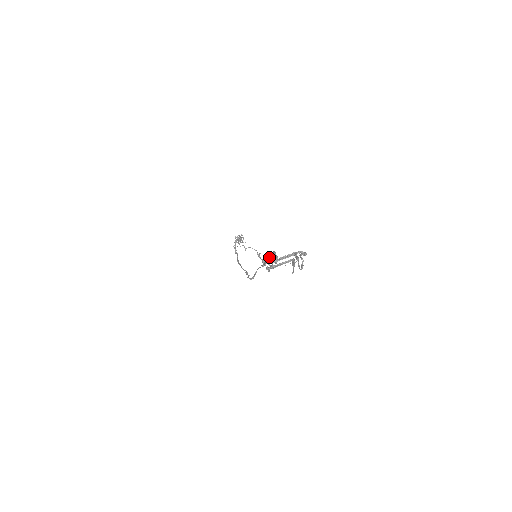
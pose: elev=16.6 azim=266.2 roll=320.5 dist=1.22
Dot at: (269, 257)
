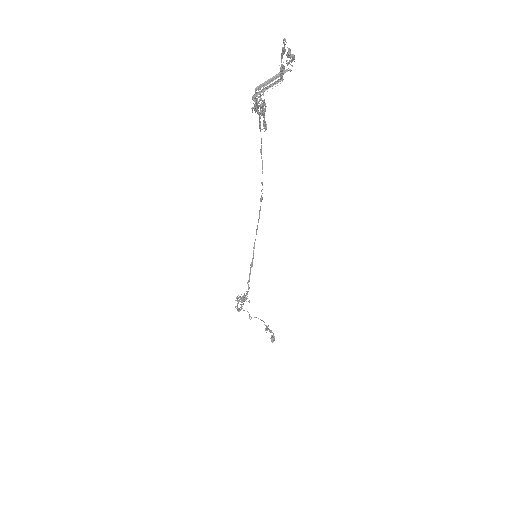
Dot at: (261, 148)
